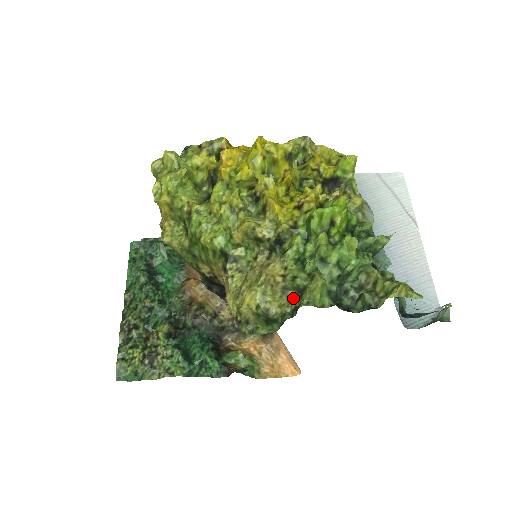
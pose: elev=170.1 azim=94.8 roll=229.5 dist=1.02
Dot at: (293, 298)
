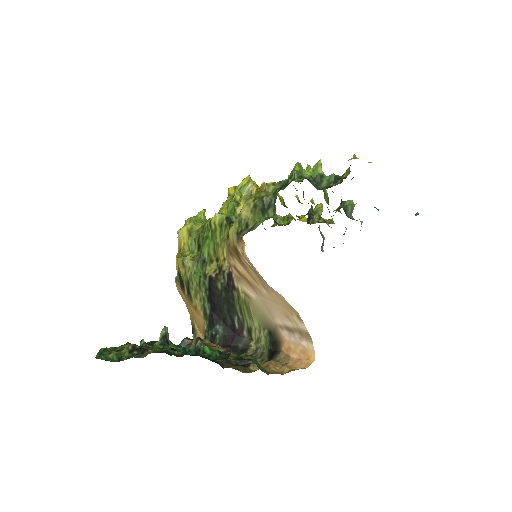
Dot at: (281, 189)
